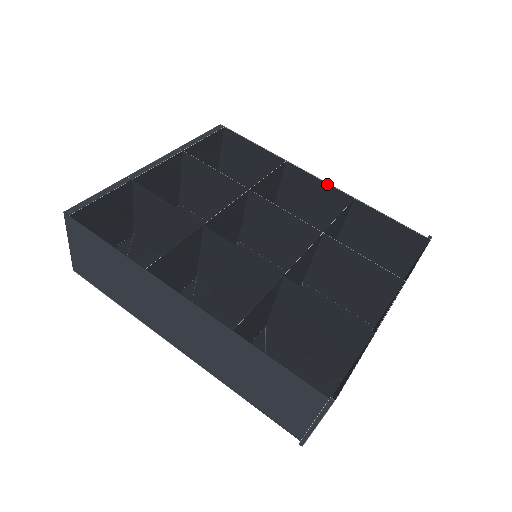
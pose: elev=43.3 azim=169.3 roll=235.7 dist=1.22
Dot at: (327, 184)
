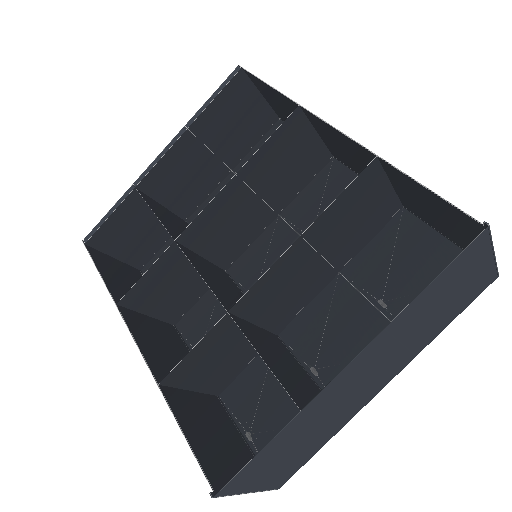
Dot at: (342, 136)
